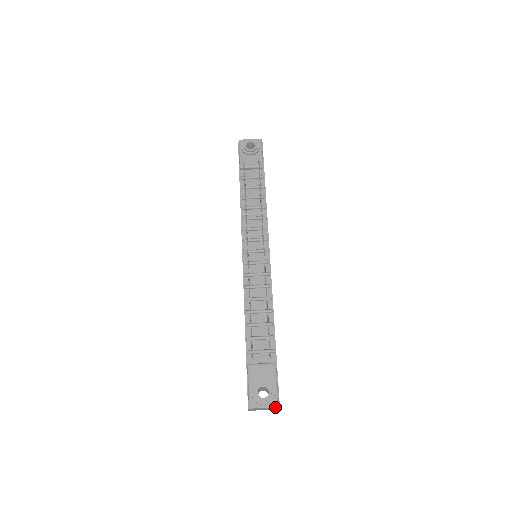
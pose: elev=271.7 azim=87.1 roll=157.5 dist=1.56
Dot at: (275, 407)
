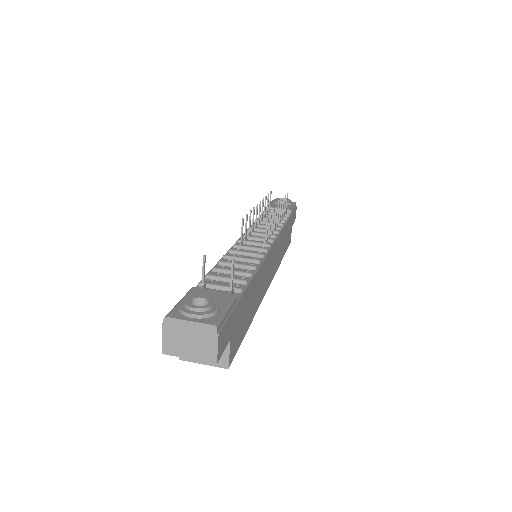
Dot at: (210, 326)
